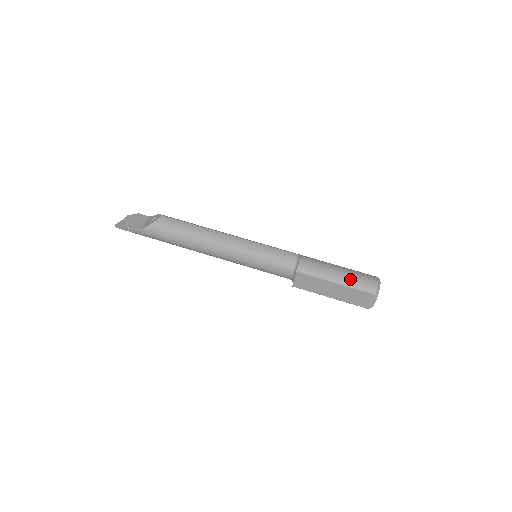
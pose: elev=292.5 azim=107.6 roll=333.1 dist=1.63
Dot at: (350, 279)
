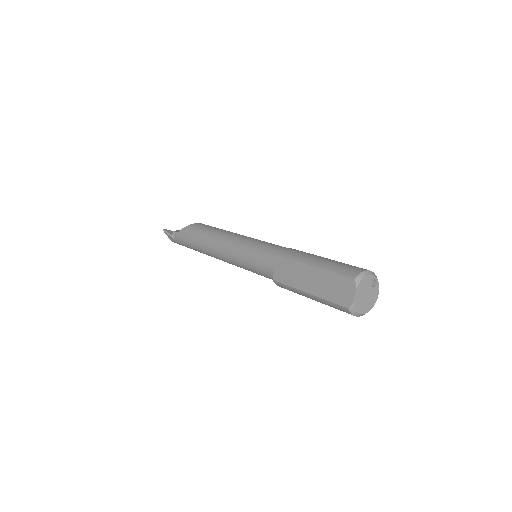
Dot at: (332, 263)
